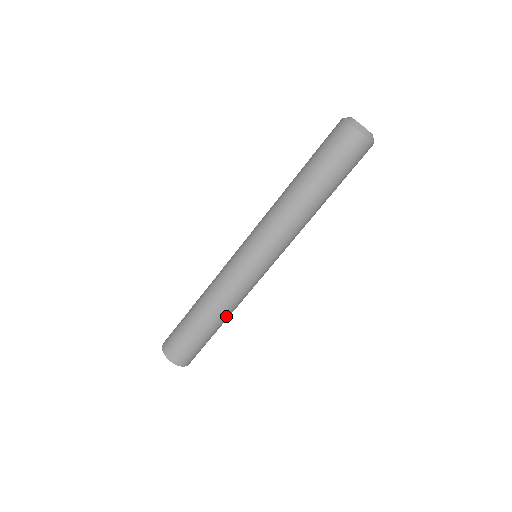
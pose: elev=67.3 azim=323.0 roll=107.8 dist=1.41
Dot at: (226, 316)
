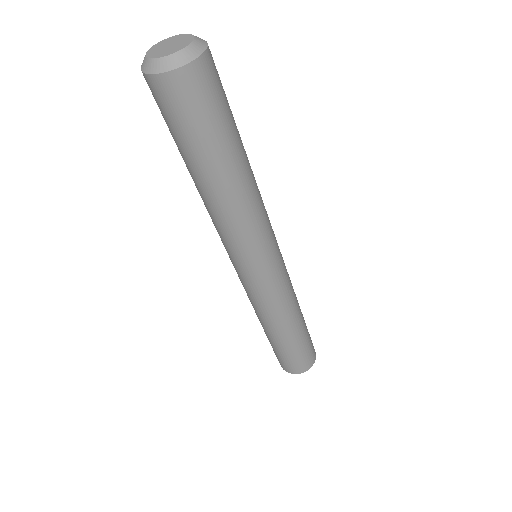
Dot at: (293, 319)
